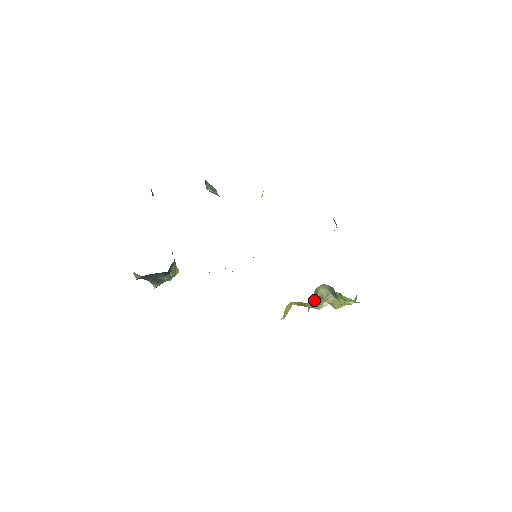
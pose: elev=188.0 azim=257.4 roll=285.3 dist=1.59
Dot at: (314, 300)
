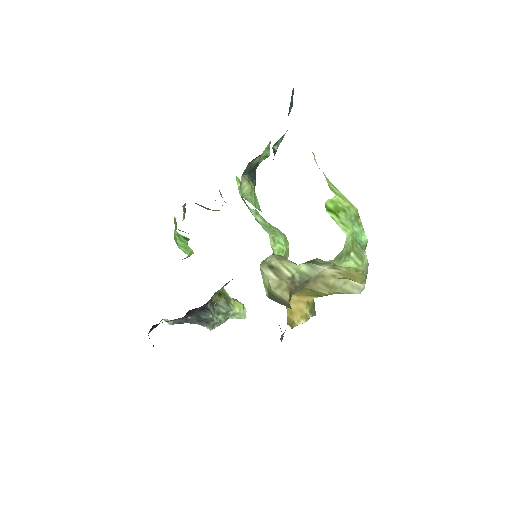
Dot at: (281, 282)
